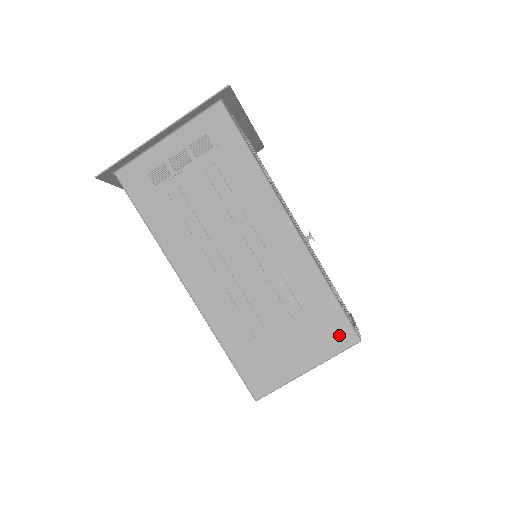
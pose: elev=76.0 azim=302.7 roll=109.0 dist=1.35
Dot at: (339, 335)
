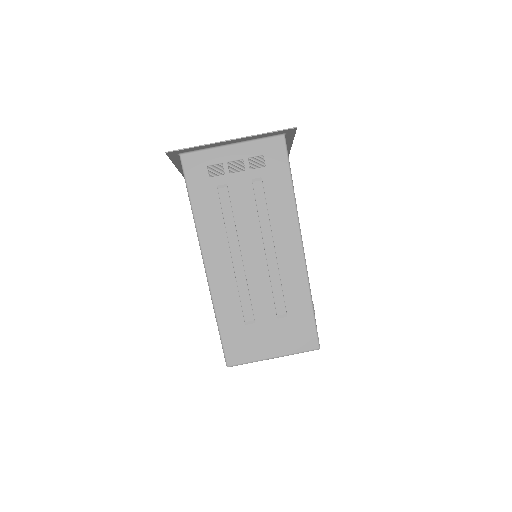
Dot at: (306, 340)
